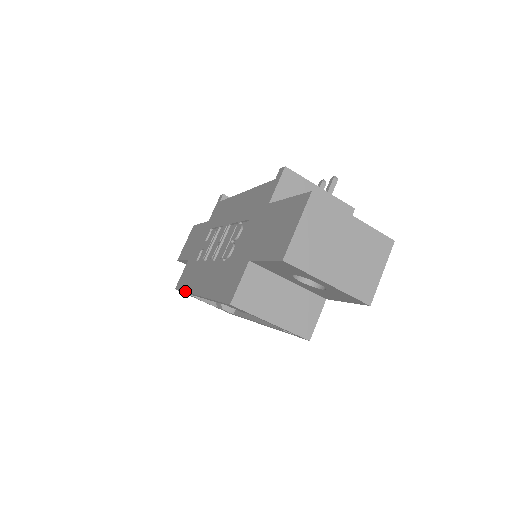
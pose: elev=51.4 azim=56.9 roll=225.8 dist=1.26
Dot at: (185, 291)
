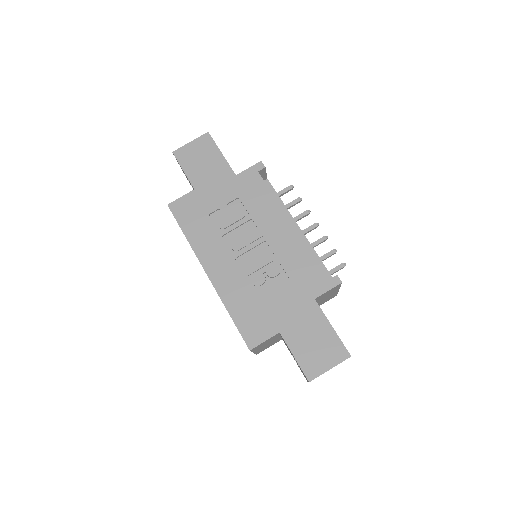
Dot at: (188, 239)
